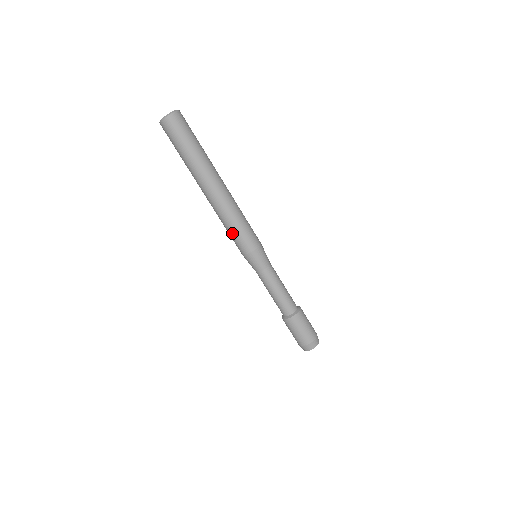
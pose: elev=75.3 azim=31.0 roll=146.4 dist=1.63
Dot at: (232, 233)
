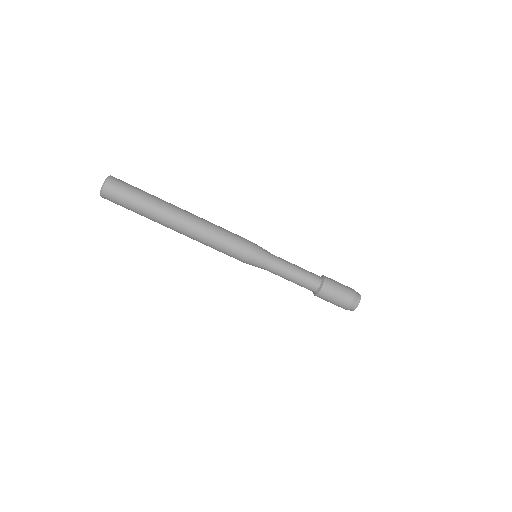
Dot at: (224, 245)
